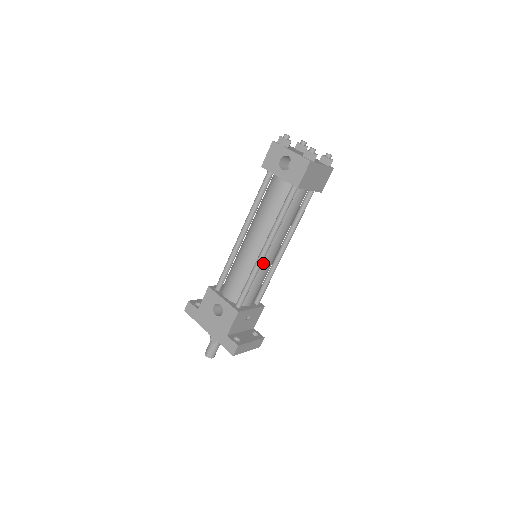
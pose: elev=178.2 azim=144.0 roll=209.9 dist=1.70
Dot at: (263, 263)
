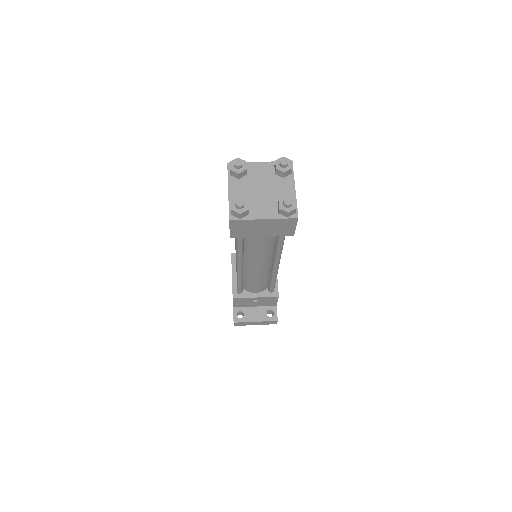
Dot at: (248, 272)
